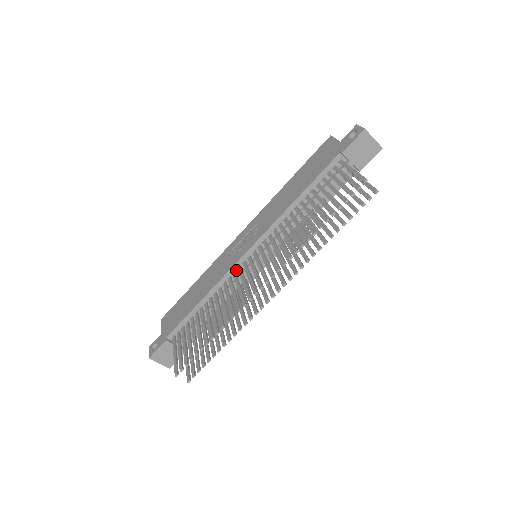
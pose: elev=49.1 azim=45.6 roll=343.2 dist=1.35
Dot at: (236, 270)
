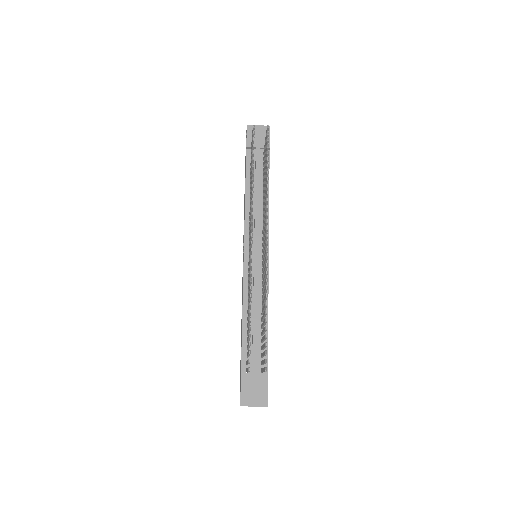
Dot at: occluded
